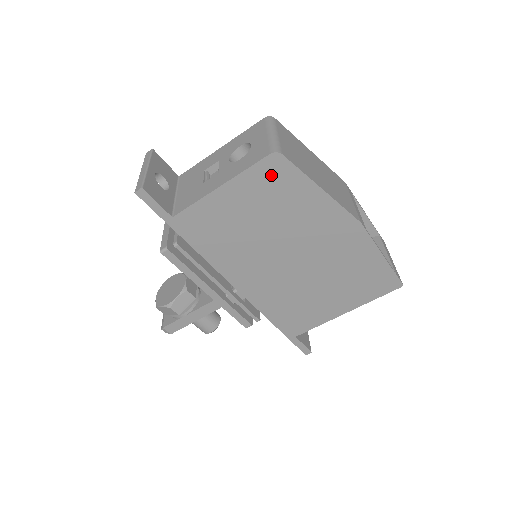
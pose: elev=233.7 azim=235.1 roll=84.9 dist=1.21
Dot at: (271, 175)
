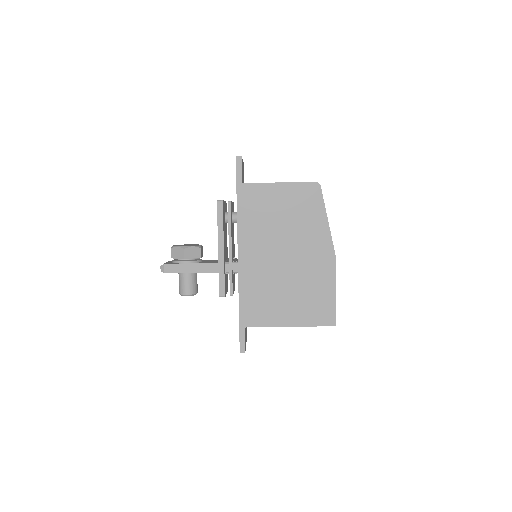
Dot at: (308, 194)
